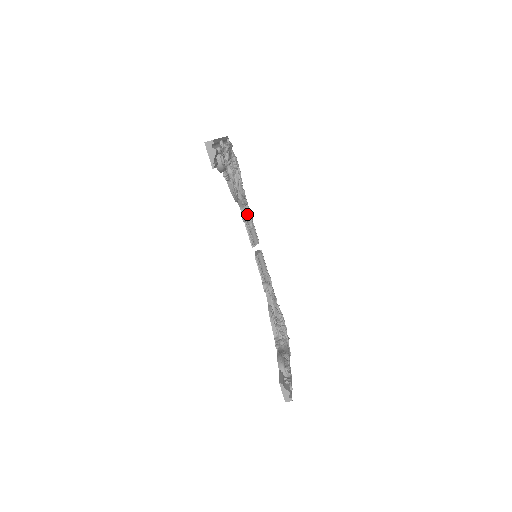
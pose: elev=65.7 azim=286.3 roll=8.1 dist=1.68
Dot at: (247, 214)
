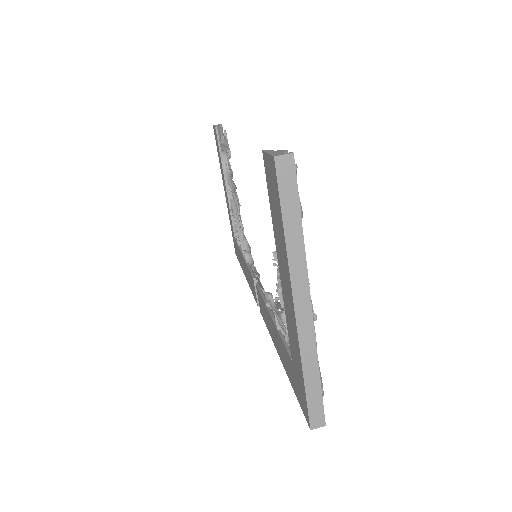
Dot at: (252, 261)
